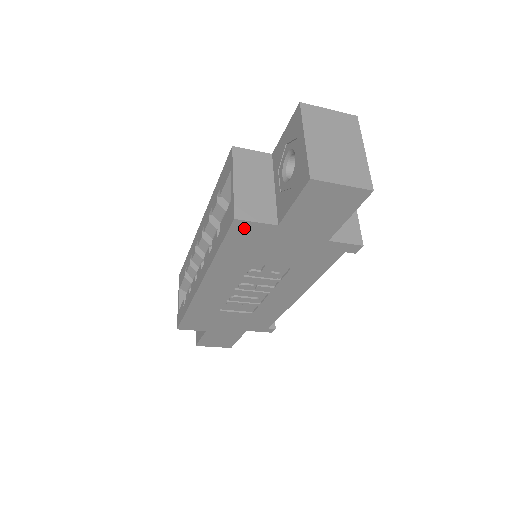
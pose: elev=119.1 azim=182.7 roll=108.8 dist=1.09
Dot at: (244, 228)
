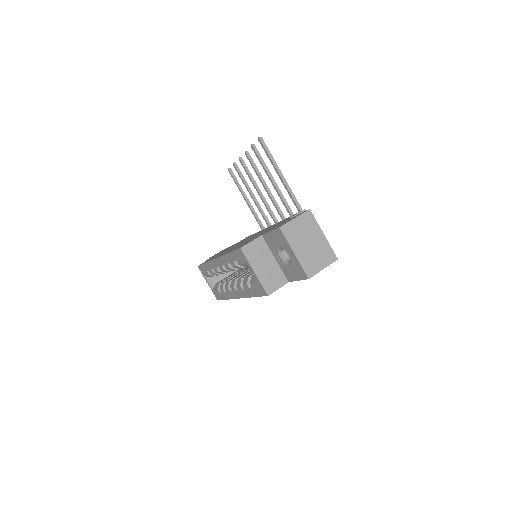
Dot at: occluded
